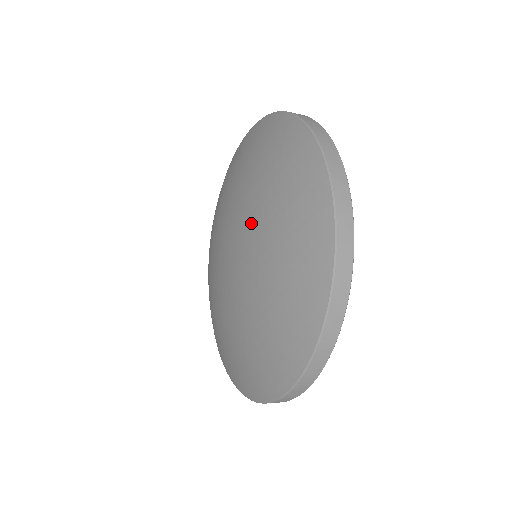
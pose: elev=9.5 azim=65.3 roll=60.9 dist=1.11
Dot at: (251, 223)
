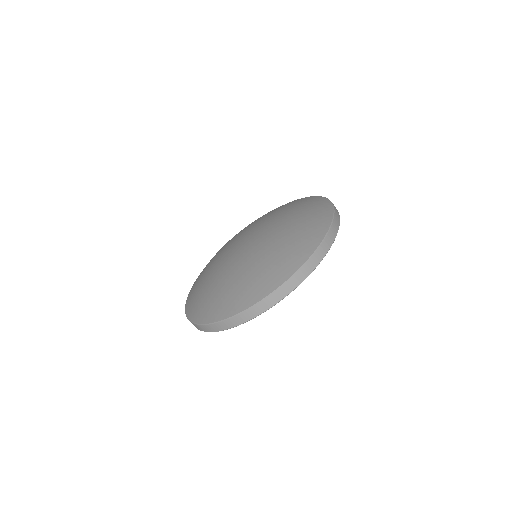
Dot at: (273, 222)
